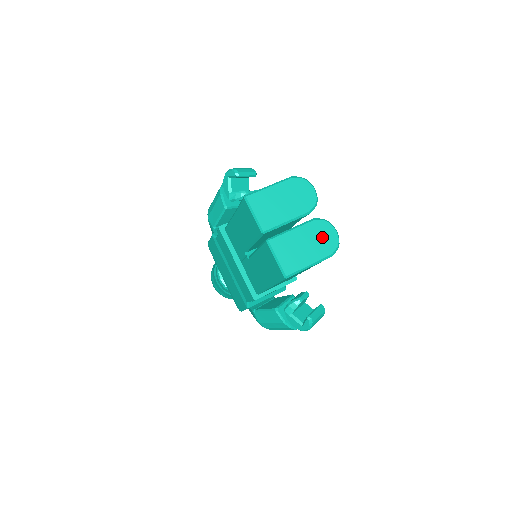
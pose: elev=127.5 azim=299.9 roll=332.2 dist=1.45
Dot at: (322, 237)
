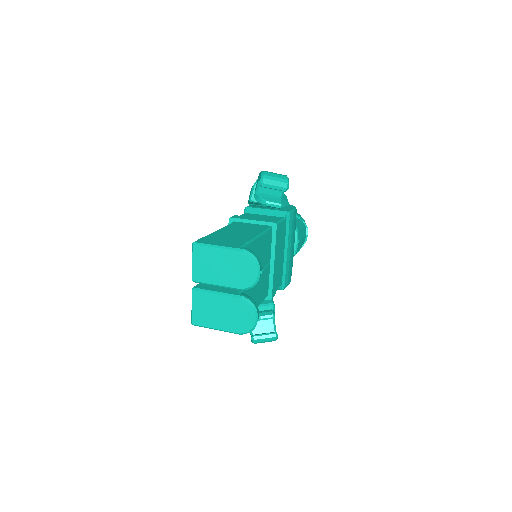
Dot at: (240, 316)
